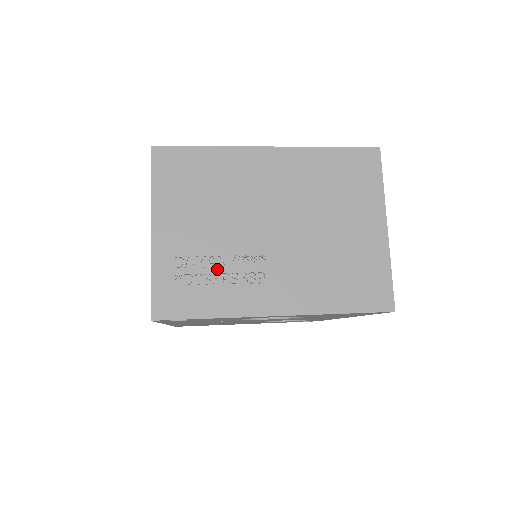
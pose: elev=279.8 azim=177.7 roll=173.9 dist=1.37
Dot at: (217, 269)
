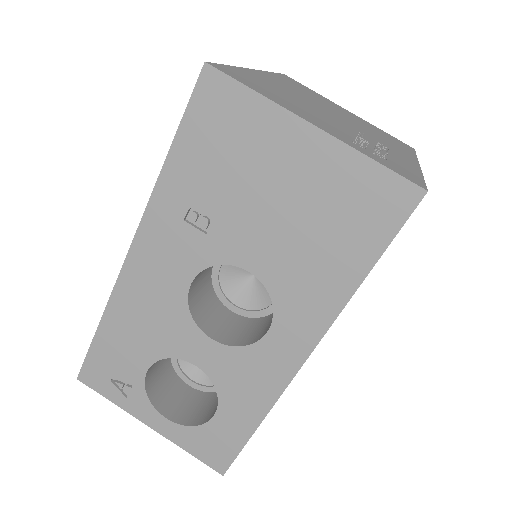
Dot at: (370, 144)
